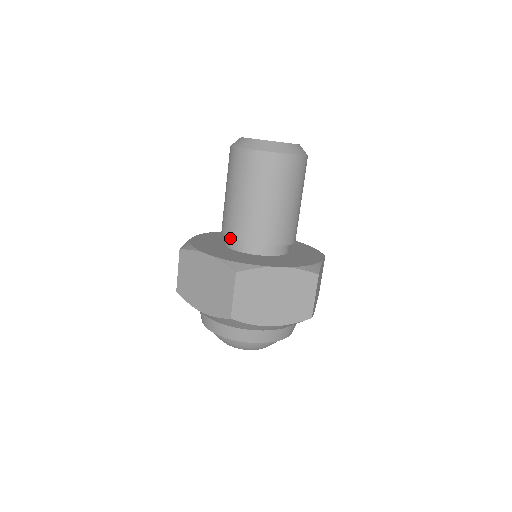
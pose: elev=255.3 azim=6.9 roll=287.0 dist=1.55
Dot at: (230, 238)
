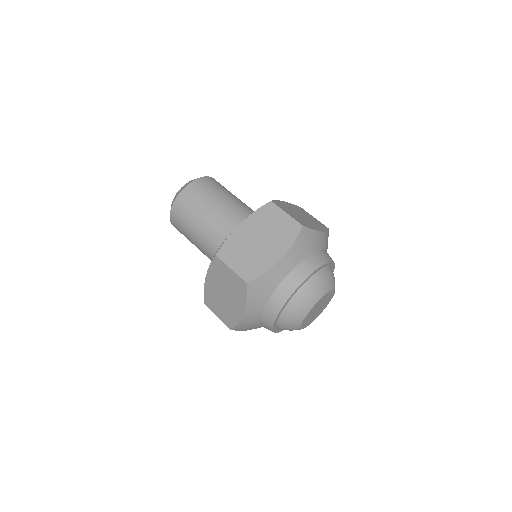
Dot at: occluded
